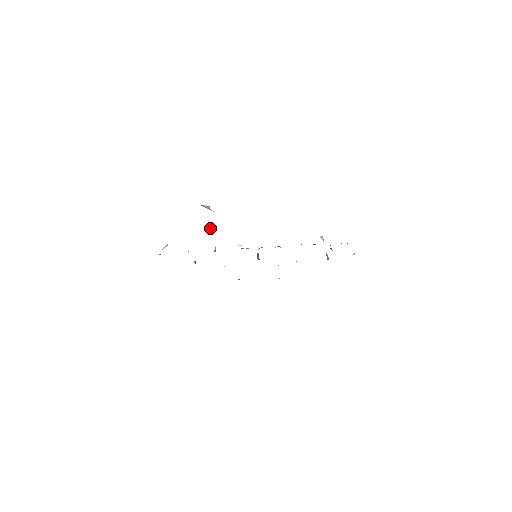
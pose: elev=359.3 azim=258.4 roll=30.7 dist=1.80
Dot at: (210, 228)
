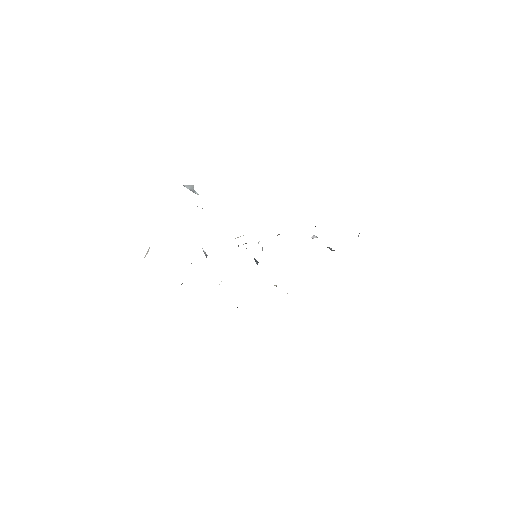
Dot at: (202, 208)
